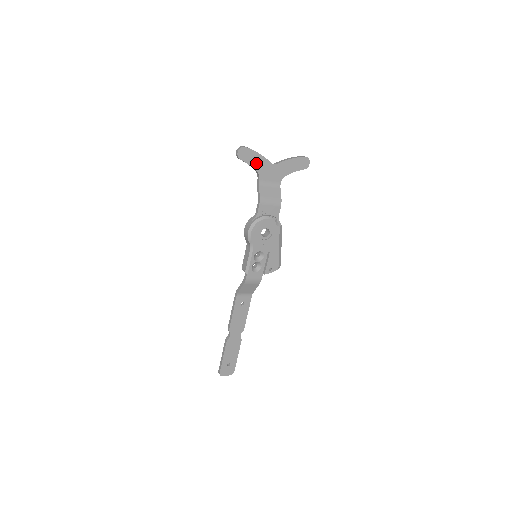
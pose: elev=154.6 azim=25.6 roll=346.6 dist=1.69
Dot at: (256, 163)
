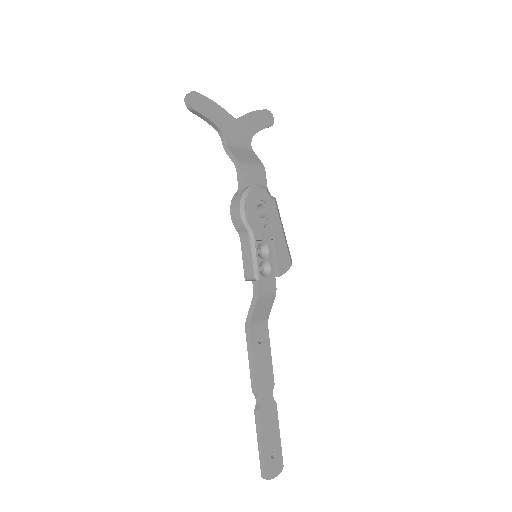
Dot at: (215, 116)
